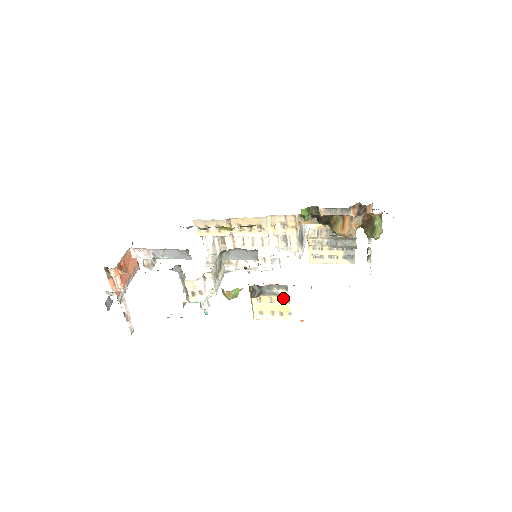
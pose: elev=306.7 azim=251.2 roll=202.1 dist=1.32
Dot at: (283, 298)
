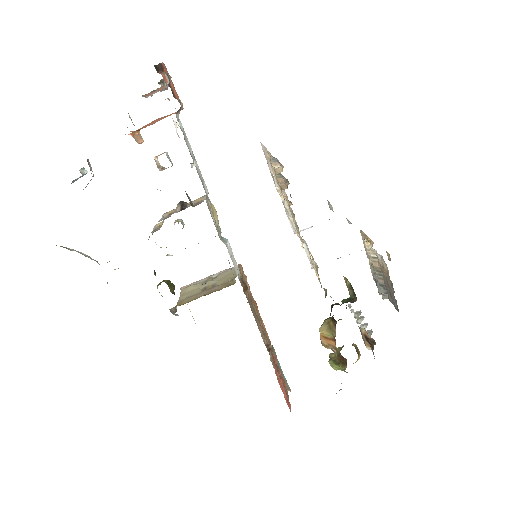
Dot at: occluded
